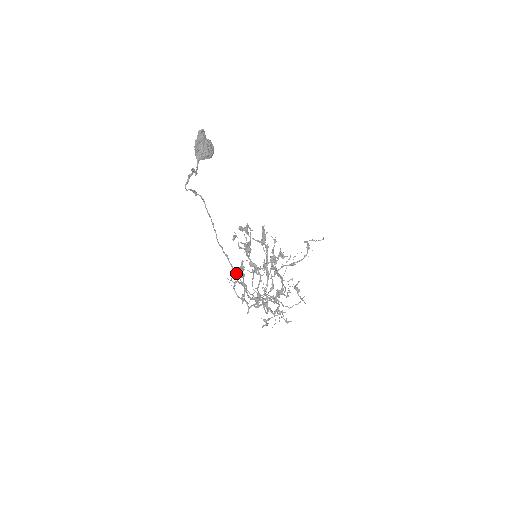
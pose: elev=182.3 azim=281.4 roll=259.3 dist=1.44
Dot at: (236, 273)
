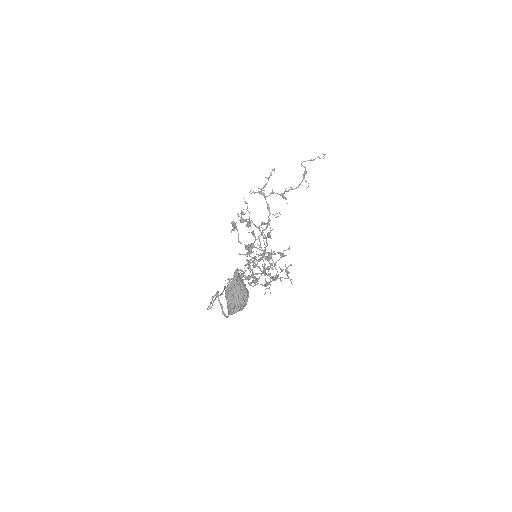
Dot at: occluded
